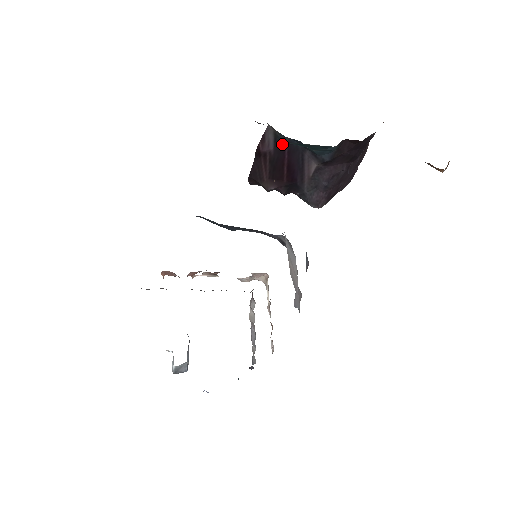
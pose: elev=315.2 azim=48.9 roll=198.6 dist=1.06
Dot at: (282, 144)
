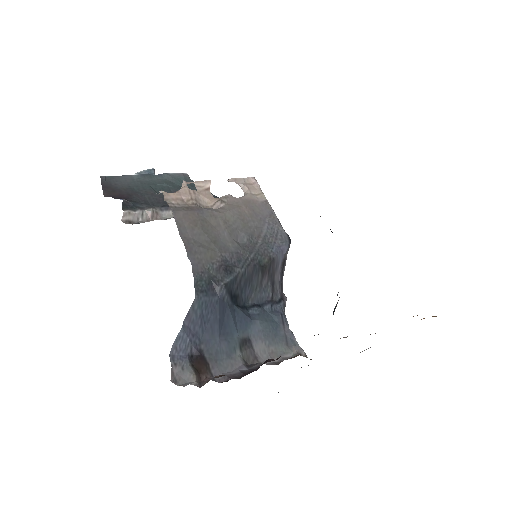
Dot at: occluded
